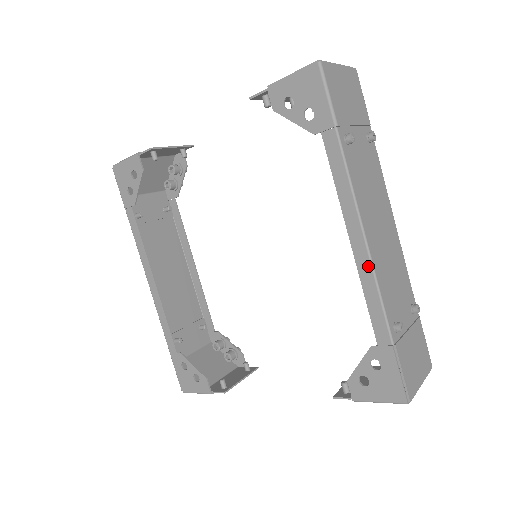
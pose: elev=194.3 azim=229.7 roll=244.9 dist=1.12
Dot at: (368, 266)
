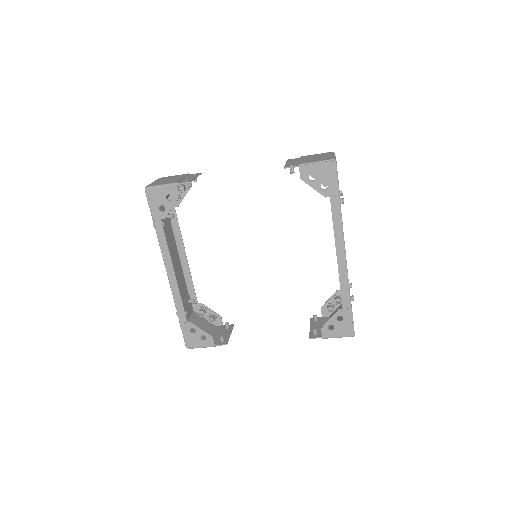
Dot at: (345, 269)
